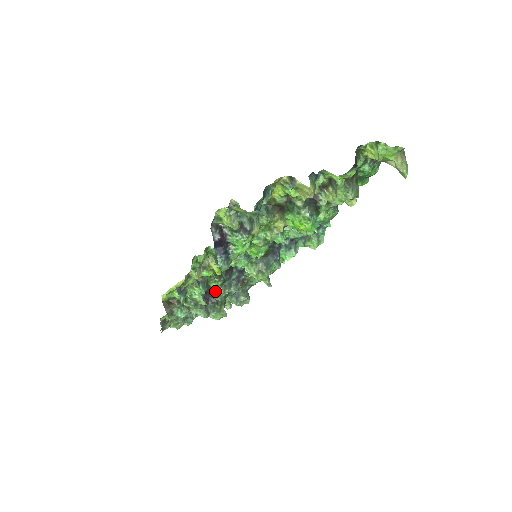
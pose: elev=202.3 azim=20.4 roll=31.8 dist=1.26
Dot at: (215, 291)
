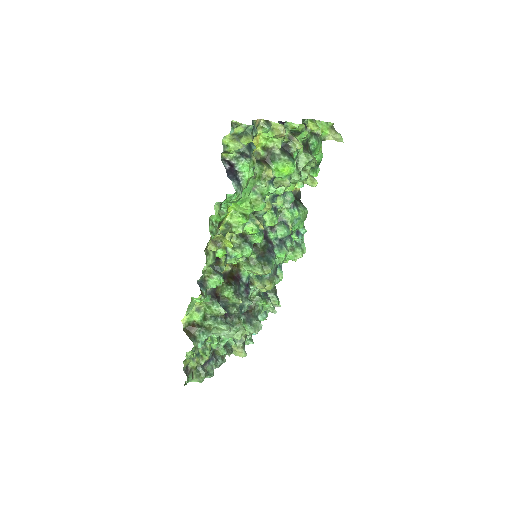
Dot at: (229, 305)
